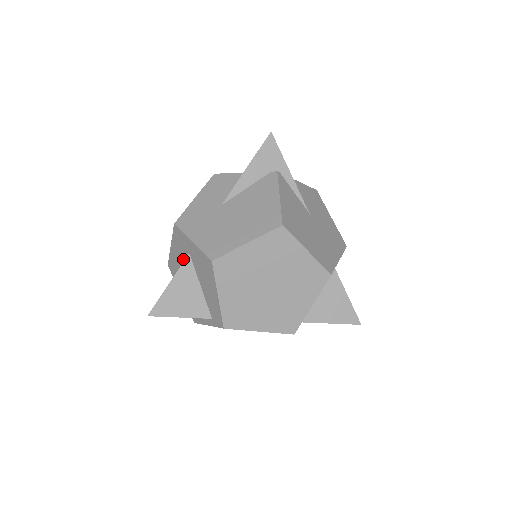
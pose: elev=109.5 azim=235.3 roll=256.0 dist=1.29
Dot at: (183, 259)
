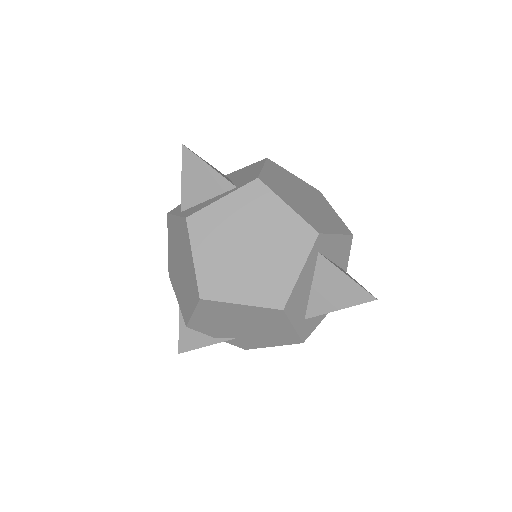
Dot at: occluded
